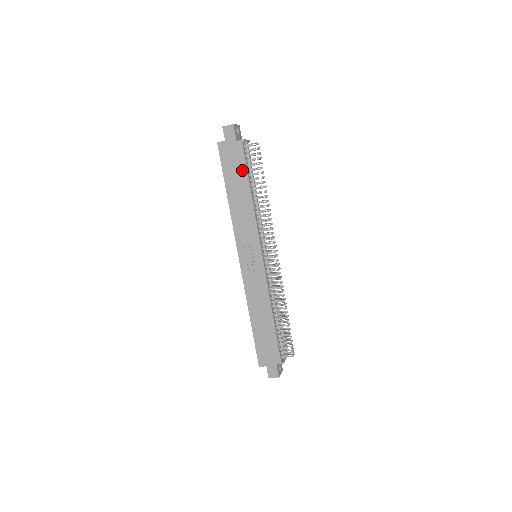
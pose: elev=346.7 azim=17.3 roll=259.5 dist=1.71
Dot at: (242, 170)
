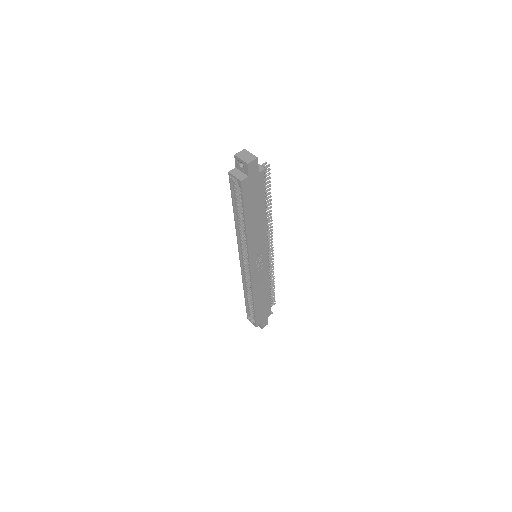
Dot at: (261, 197)
